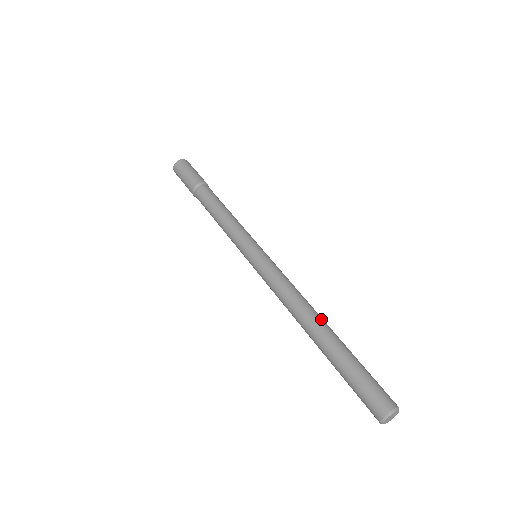
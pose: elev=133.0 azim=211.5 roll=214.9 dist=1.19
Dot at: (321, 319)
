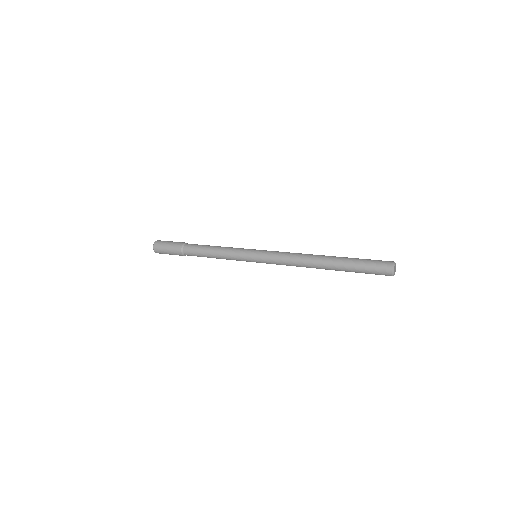
Dot at: occluded
